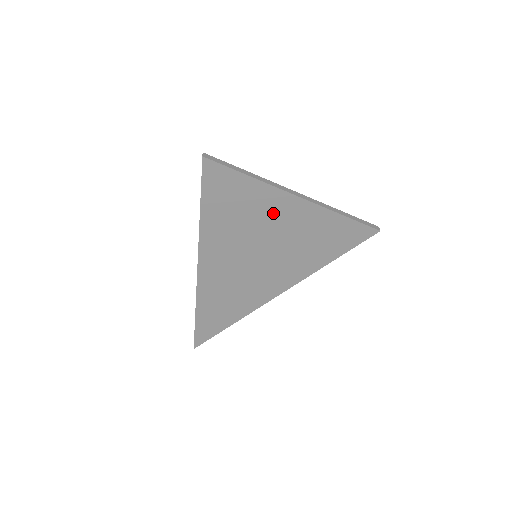
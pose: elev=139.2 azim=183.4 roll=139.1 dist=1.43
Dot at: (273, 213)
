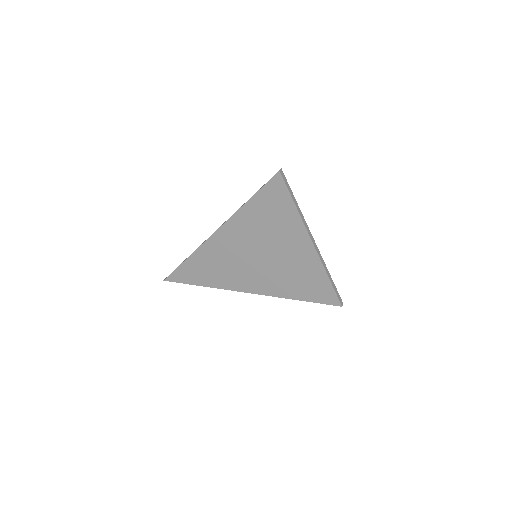
Dot at: (289, 239)
